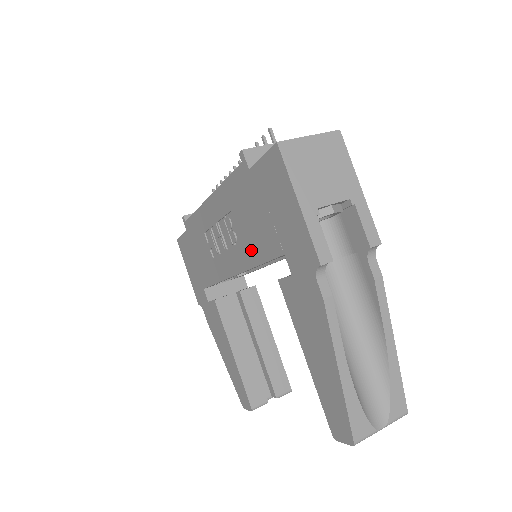
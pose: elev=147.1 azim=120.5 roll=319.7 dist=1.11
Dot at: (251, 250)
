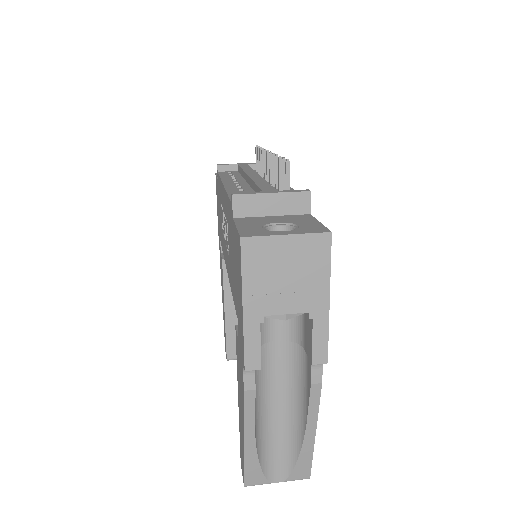
Dot at: (230, 275)
